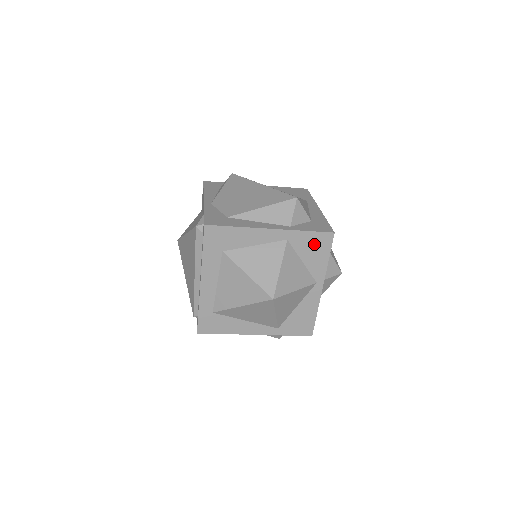
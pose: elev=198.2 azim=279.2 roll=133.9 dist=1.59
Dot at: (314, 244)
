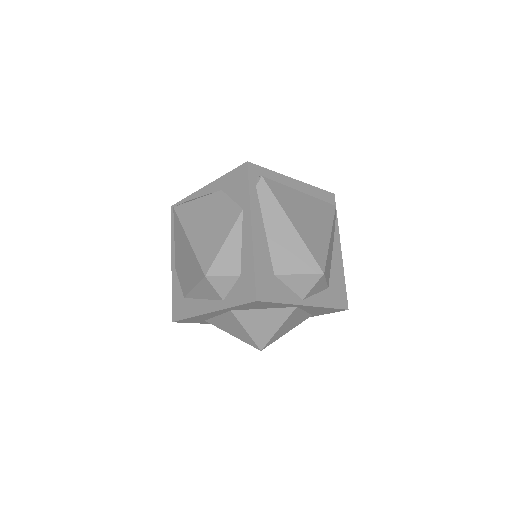
Dot at: (254, 305)
